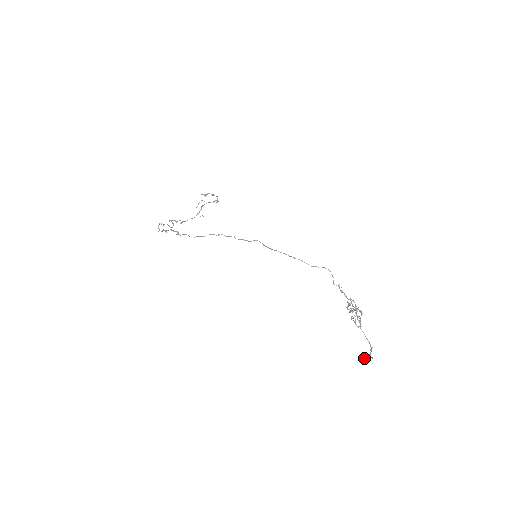
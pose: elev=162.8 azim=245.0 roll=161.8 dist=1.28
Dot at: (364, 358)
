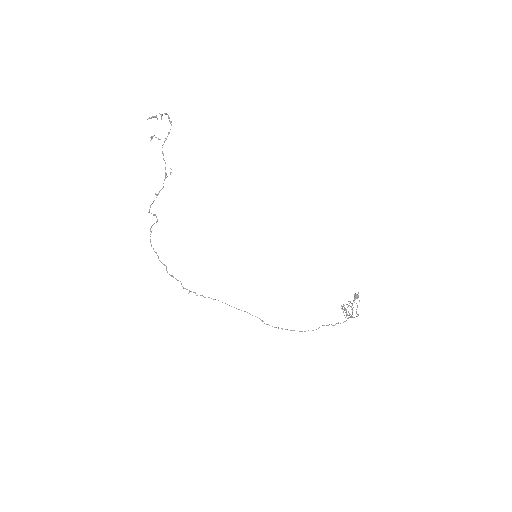
Dot at: (354, 299)
